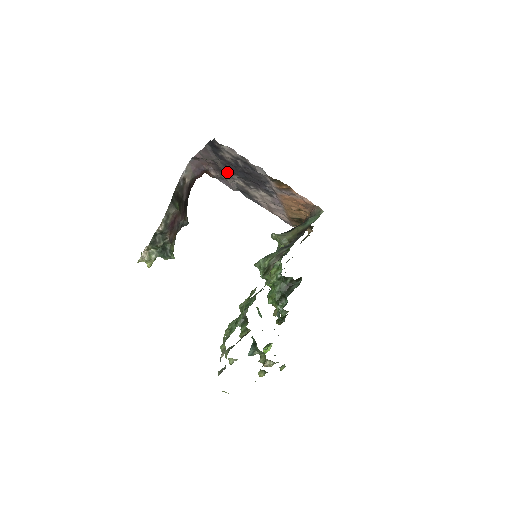
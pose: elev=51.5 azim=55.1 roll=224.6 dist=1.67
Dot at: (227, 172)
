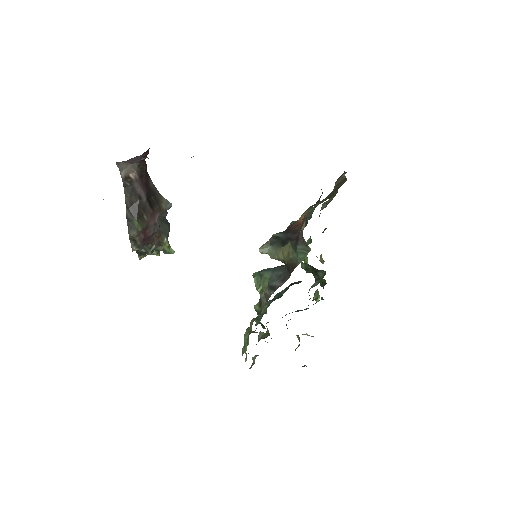
Dot at: occluded
